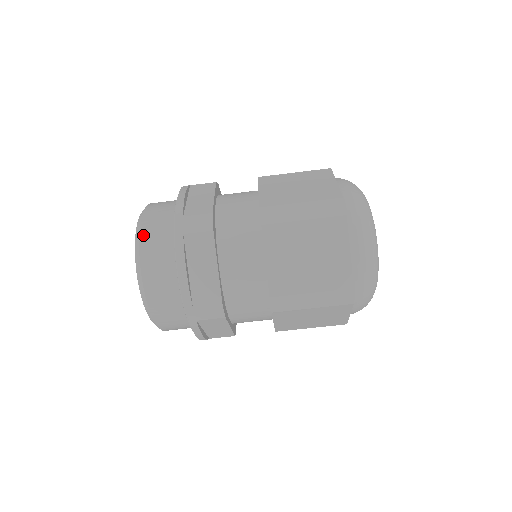
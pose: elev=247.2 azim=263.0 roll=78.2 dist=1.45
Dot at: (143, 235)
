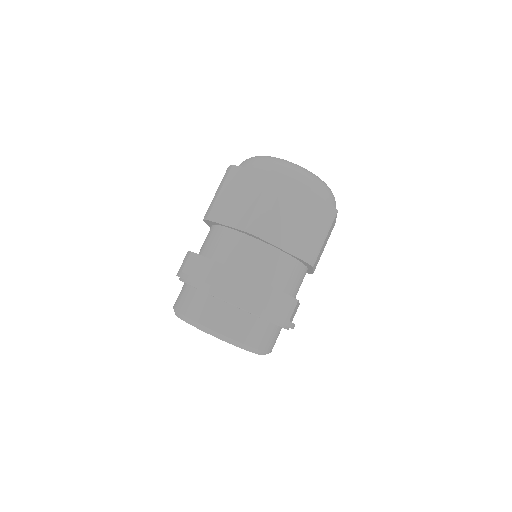
Dot at: (175, 306)
